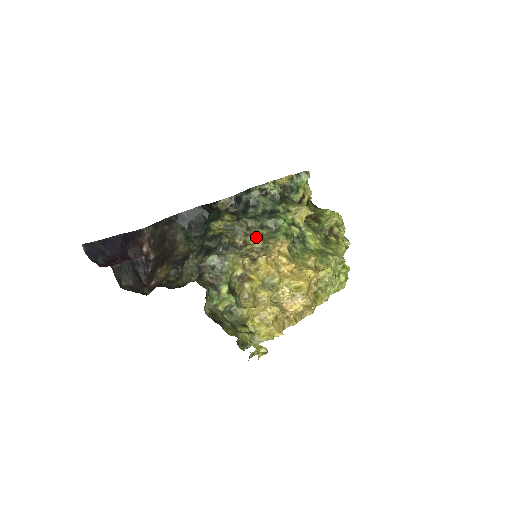
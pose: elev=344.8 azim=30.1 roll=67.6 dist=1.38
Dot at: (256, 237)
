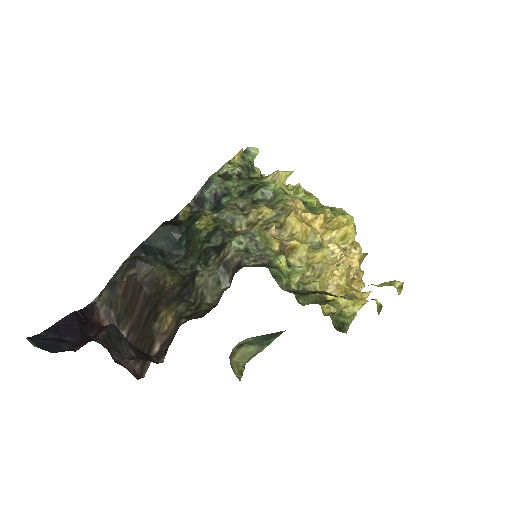
Dot at: (261, 208)
